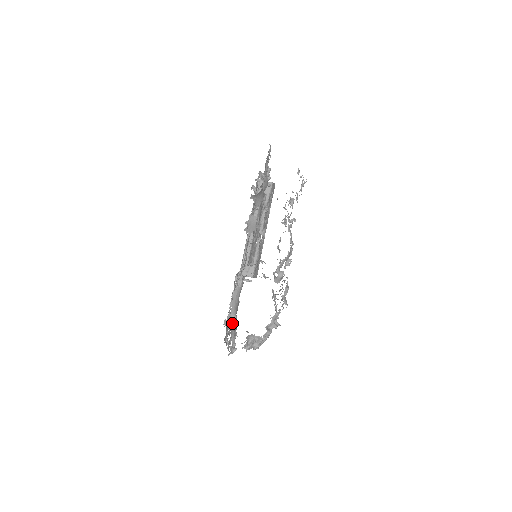
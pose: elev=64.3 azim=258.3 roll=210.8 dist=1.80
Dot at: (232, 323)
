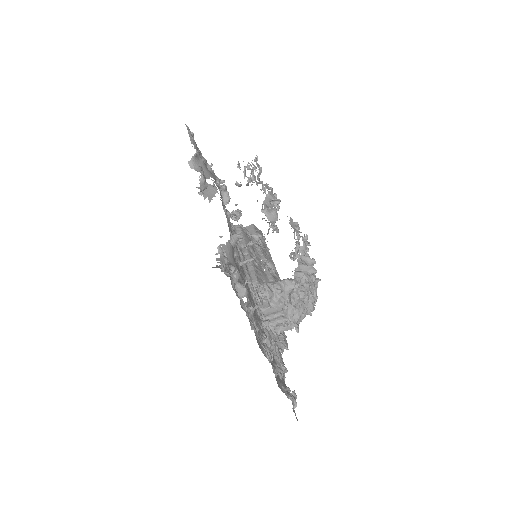
Dot at: (231, 276)
